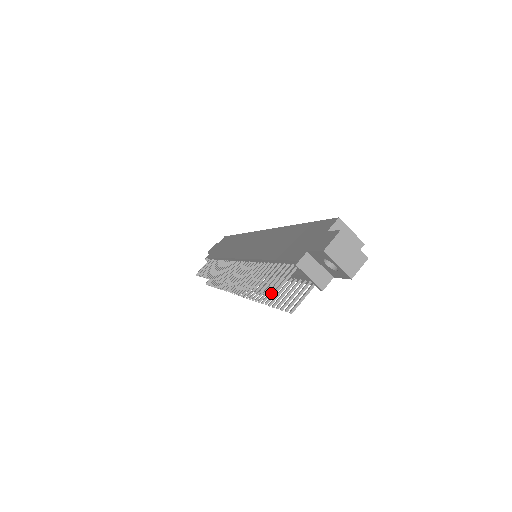
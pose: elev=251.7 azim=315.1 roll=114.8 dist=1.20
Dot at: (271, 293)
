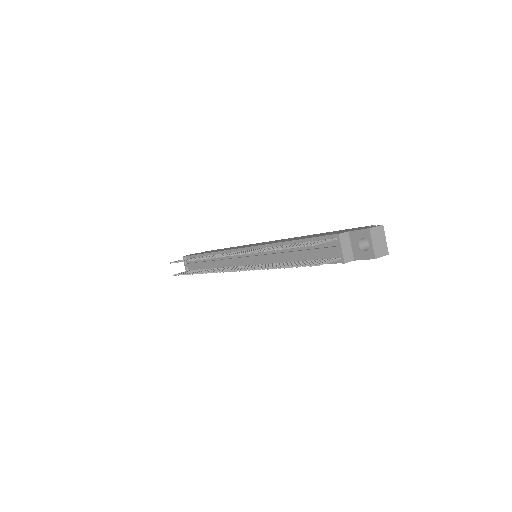
Dot at: occluded
